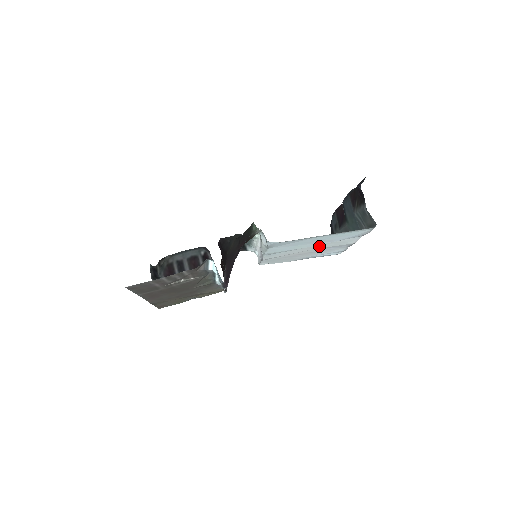
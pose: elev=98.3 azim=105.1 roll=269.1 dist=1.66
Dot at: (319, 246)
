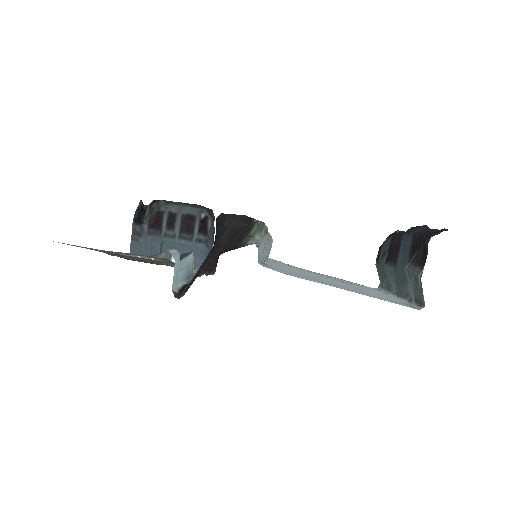
Dot at: occluded
